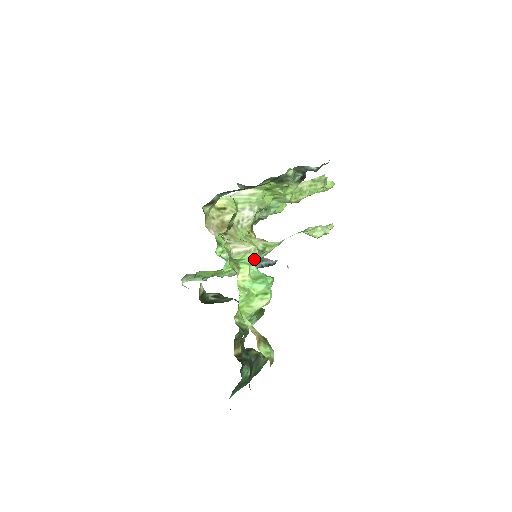
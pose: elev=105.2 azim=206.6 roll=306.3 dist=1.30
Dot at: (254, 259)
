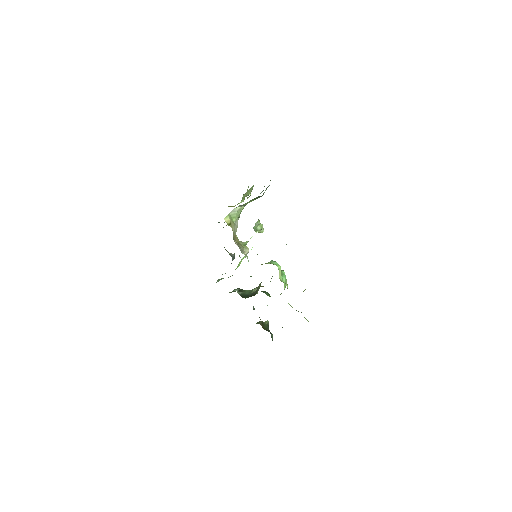
Dot at: occluded
